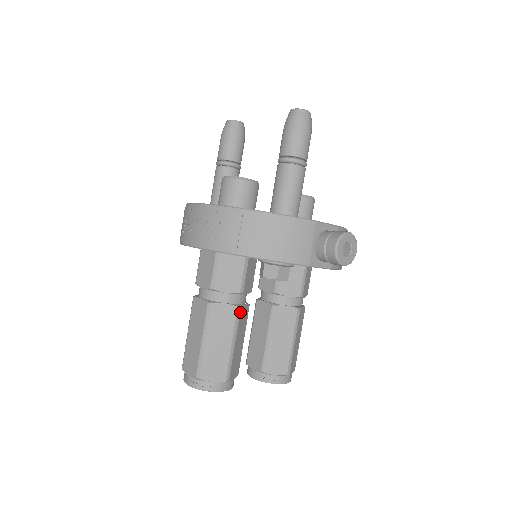
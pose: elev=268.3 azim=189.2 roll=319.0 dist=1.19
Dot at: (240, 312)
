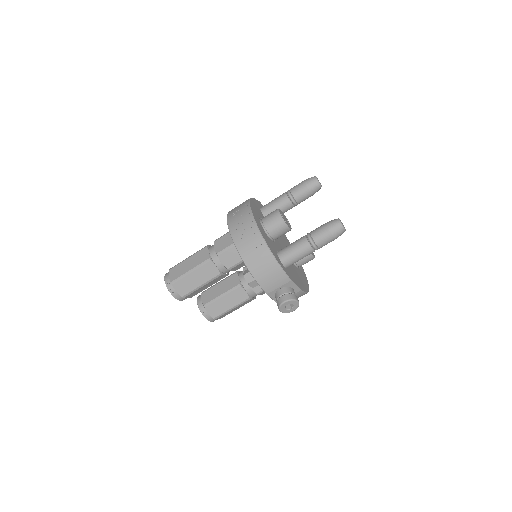
Dot at: (219, 276)
